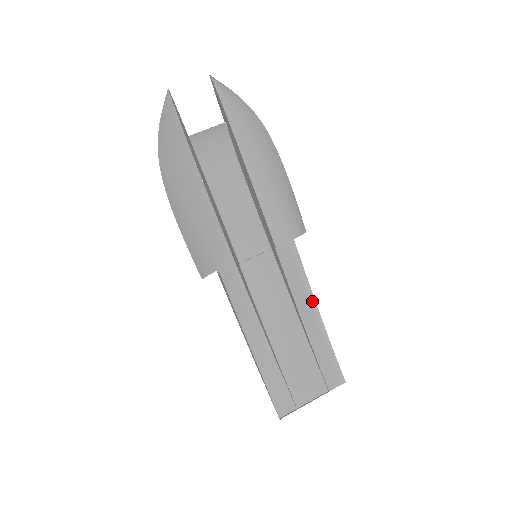
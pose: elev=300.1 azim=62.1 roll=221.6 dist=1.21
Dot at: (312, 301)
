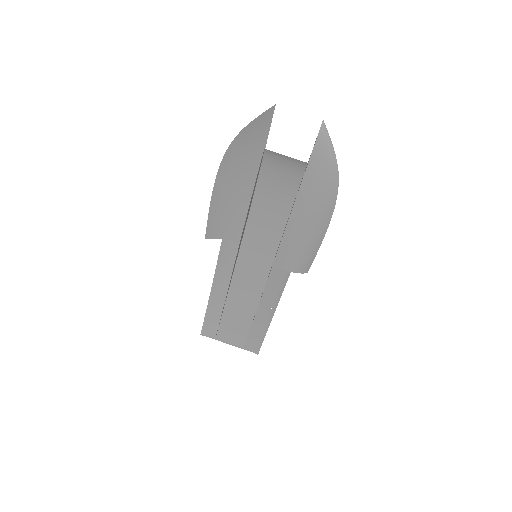
Dot at: (274, 307)
